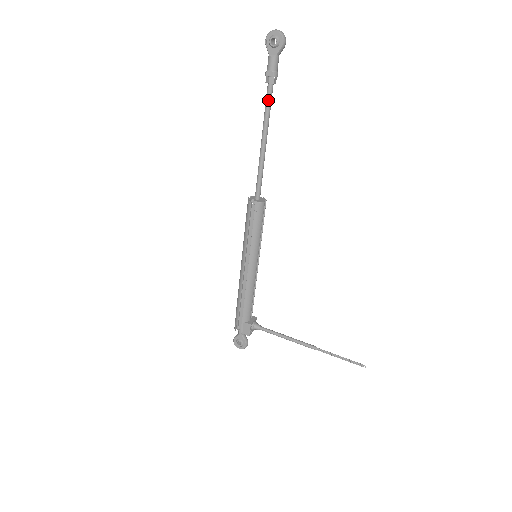
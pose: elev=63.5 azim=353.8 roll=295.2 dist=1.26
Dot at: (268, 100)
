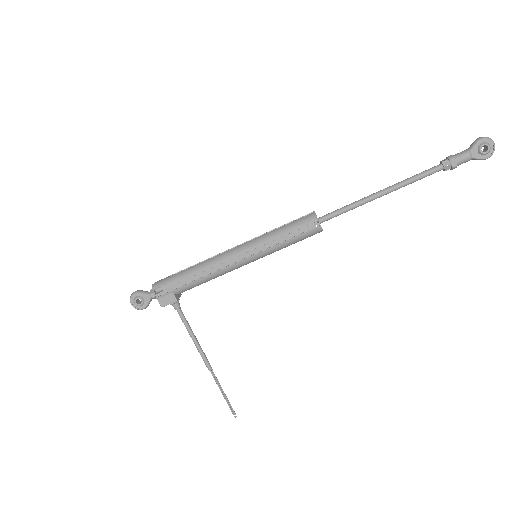
Dot at: (427, 174)
